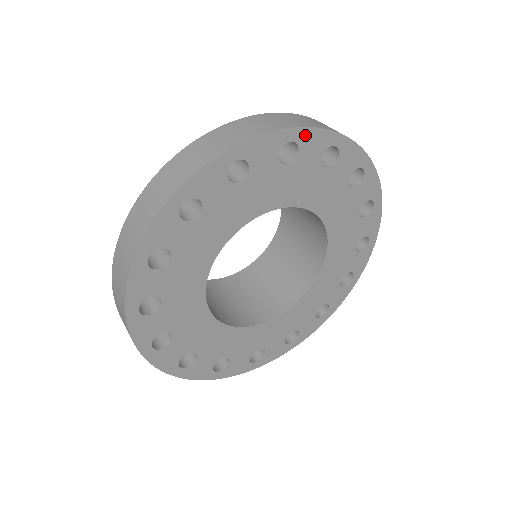
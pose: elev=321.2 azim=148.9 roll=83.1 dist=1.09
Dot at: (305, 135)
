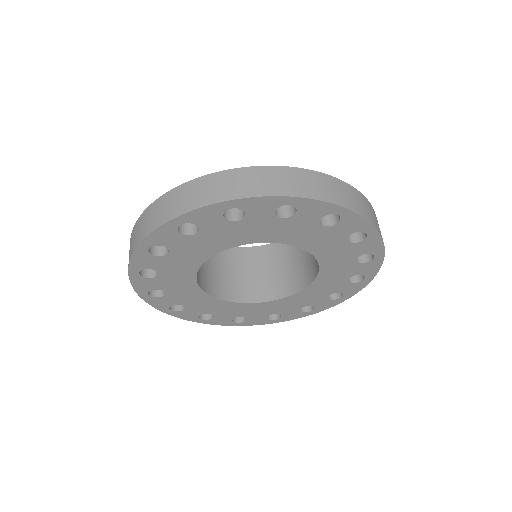
Dot at: (305, 203)
